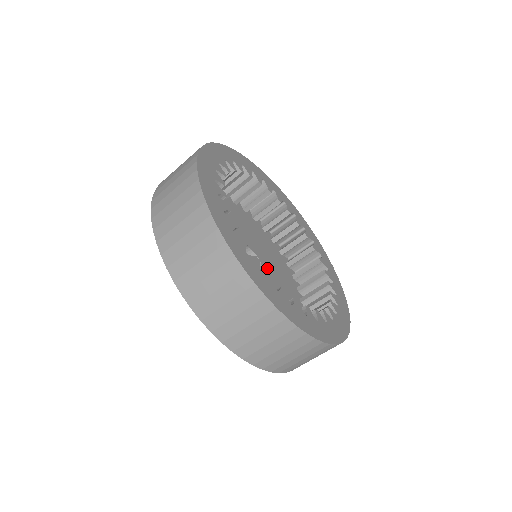
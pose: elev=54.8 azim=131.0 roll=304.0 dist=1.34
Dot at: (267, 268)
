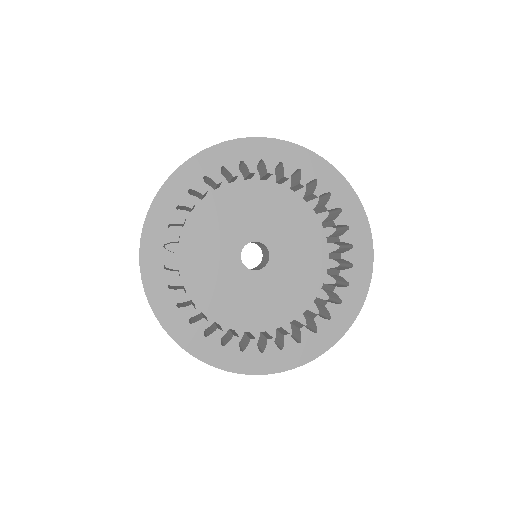
Dot at: (279, 254)
